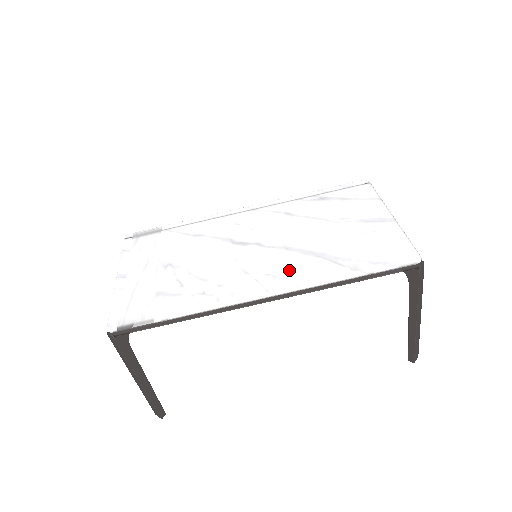
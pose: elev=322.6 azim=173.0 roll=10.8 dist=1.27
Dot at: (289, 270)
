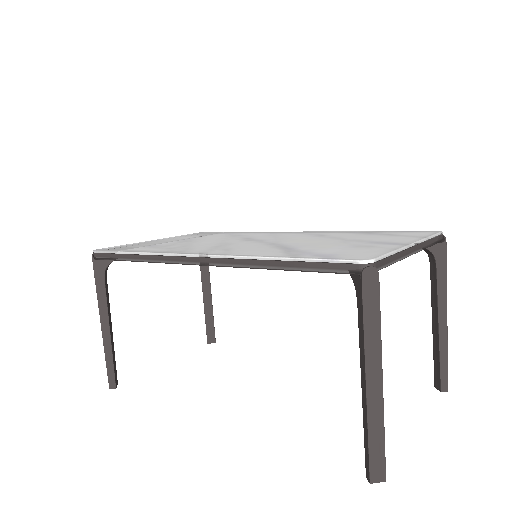
Dot at: (244, 249)
